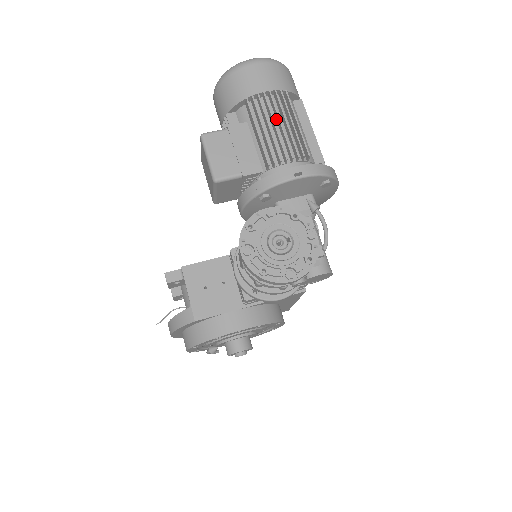
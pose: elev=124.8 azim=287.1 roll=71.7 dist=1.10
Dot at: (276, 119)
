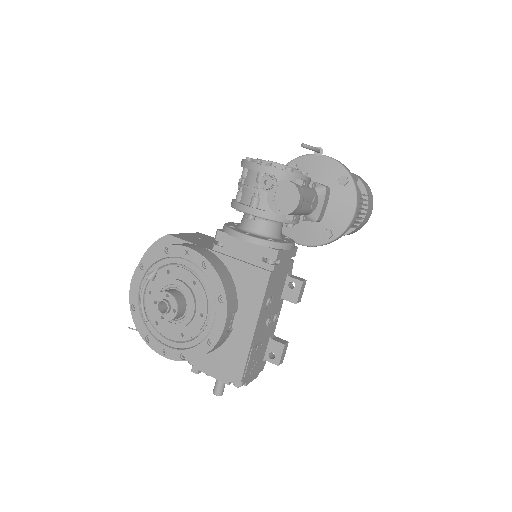
Dot at: occluded
